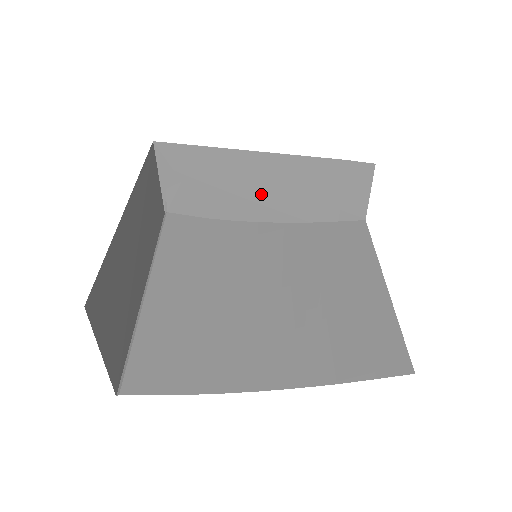
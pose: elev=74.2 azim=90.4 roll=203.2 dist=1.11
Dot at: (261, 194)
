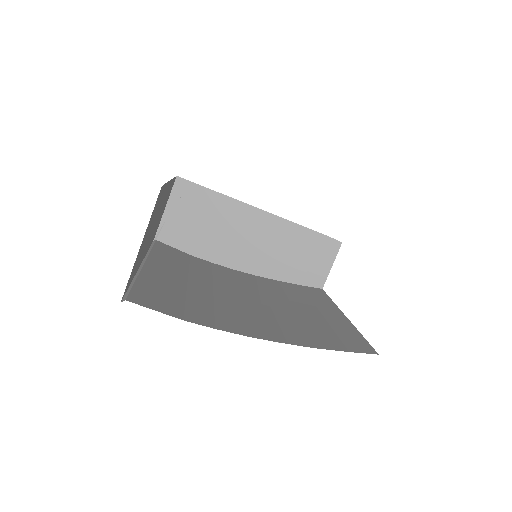
Dot at: (246, 244)
